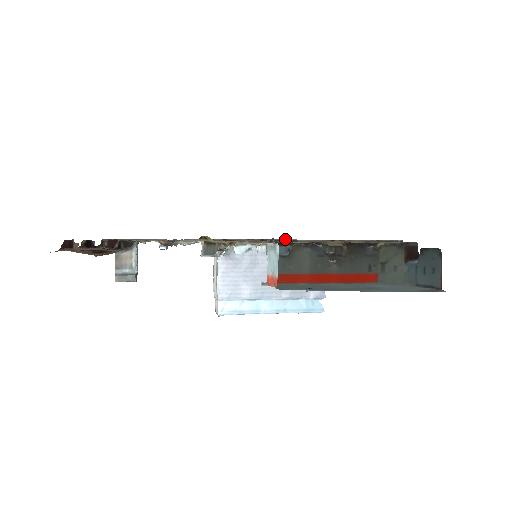
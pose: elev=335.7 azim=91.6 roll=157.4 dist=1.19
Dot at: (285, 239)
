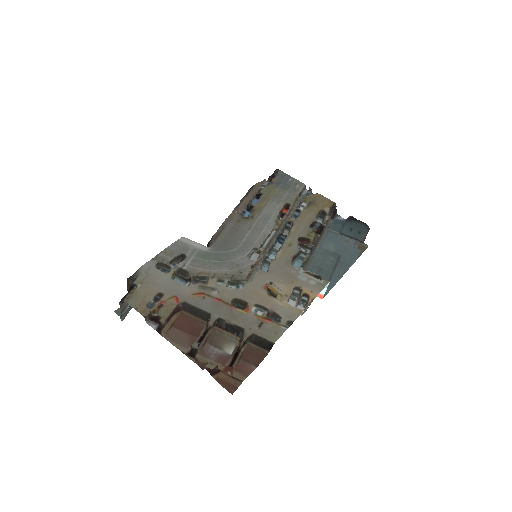
Dot at: (263, 230)
